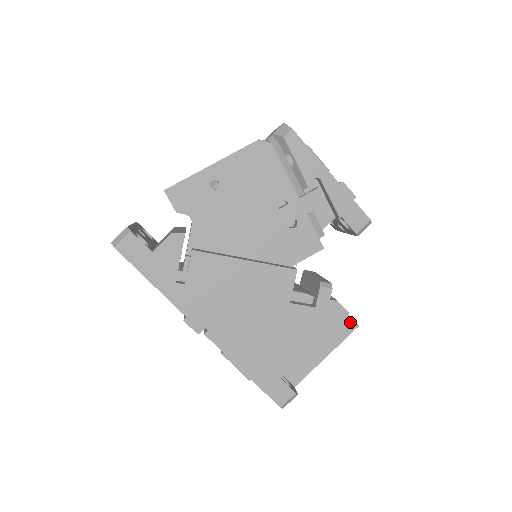
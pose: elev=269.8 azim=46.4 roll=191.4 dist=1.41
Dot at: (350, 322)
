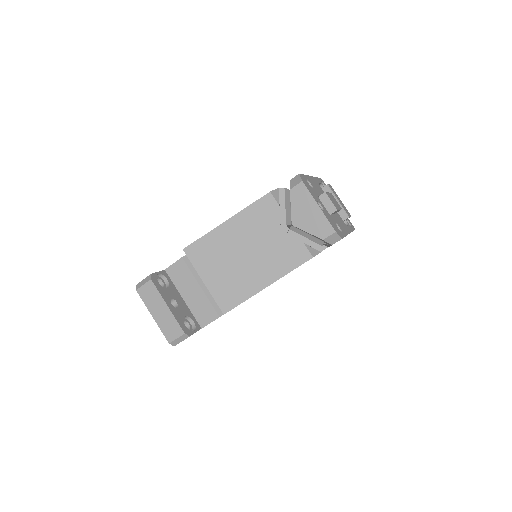
Dot at: occluded
